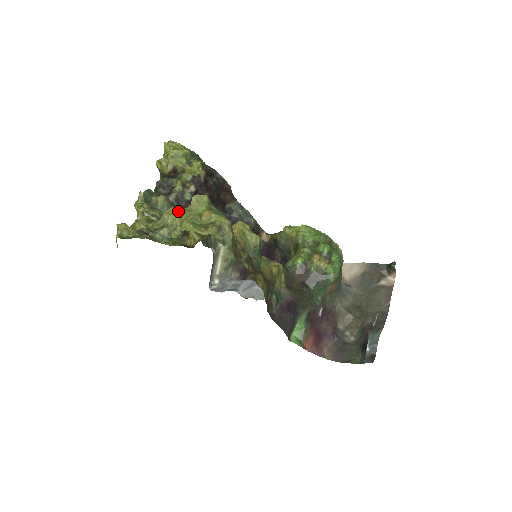
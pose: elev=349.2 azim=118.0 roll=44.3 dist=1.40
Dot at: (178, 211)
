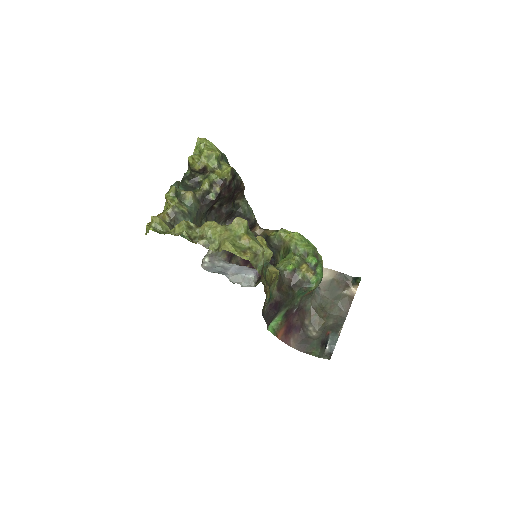
Dot at: (220, 228)
